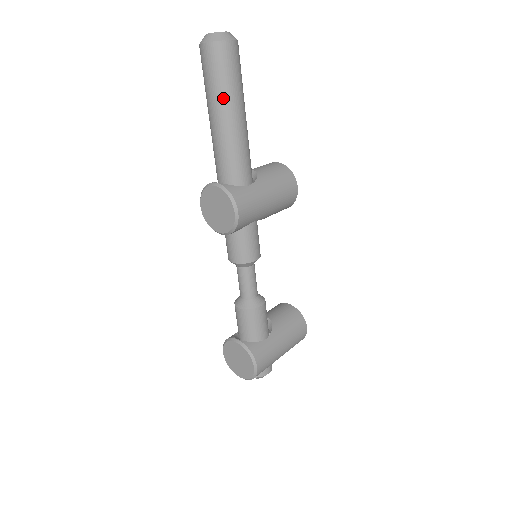
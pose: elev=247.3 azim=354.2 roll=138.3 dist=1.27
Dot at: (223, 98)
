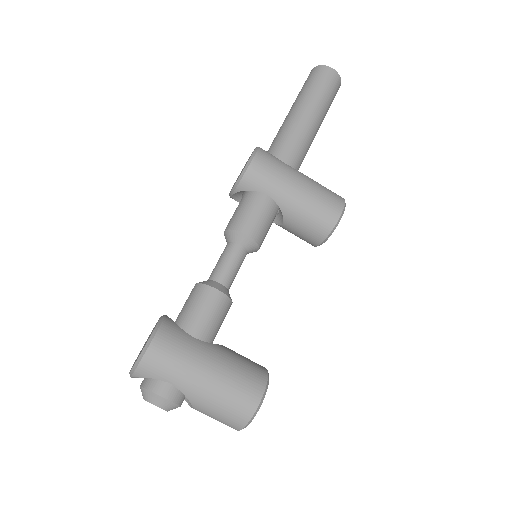
Dot at: (302, 97)
